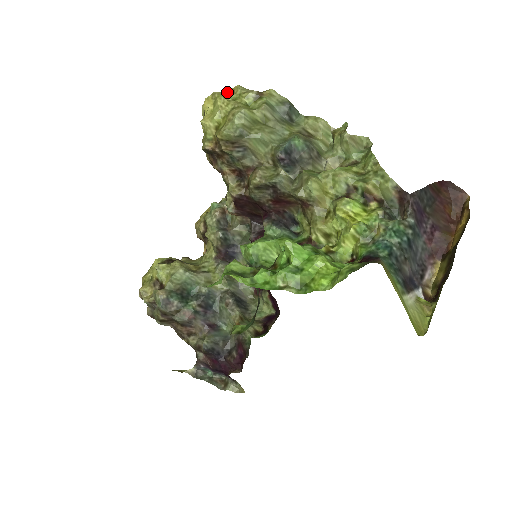
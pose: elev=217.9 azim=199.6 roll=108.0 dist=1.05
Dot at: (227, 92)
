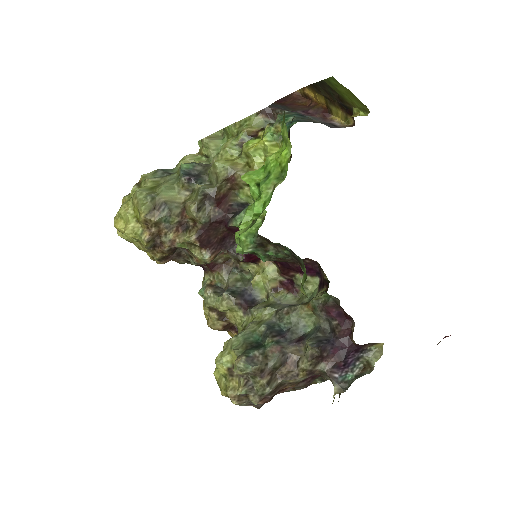
Dot at: occluded
